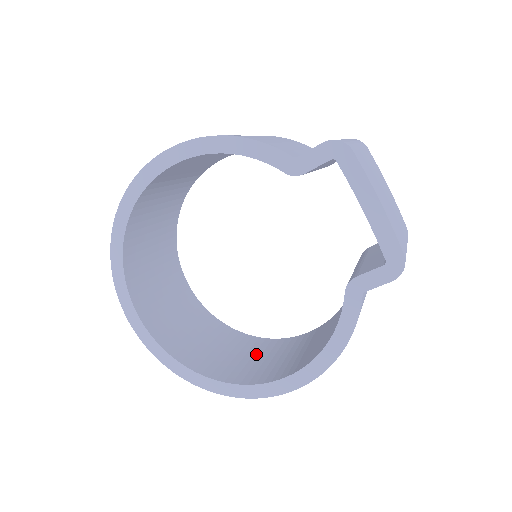
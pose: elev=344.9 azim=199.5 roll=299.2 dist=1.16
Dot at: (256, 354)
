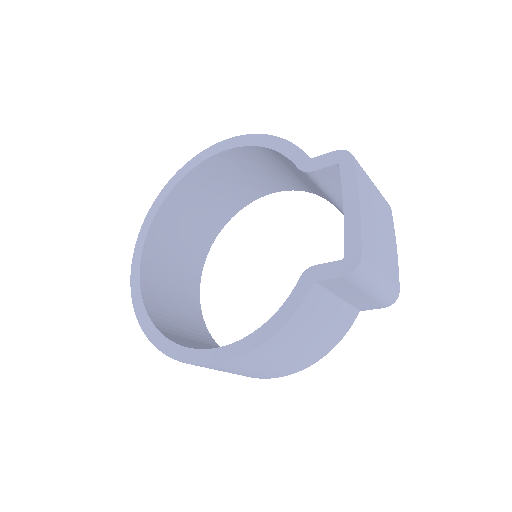
Dot at: occluded
